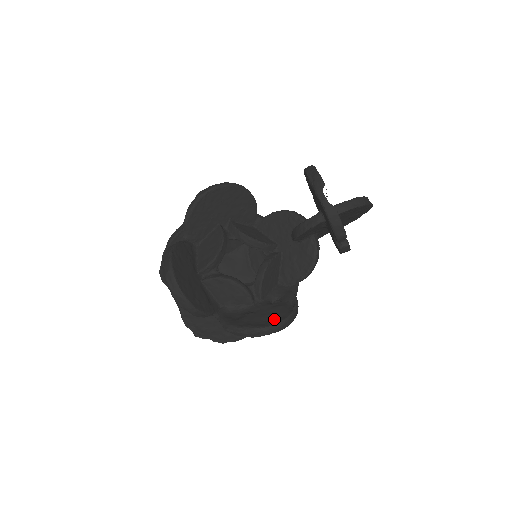
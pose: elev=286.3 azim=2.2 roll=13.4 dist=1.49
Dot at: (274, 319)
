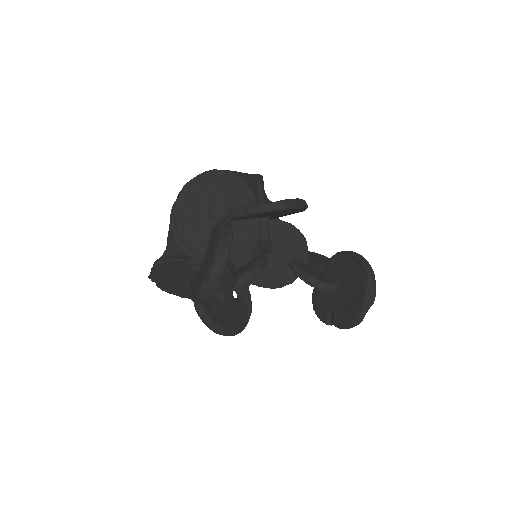
Dot at: (237, 324)
